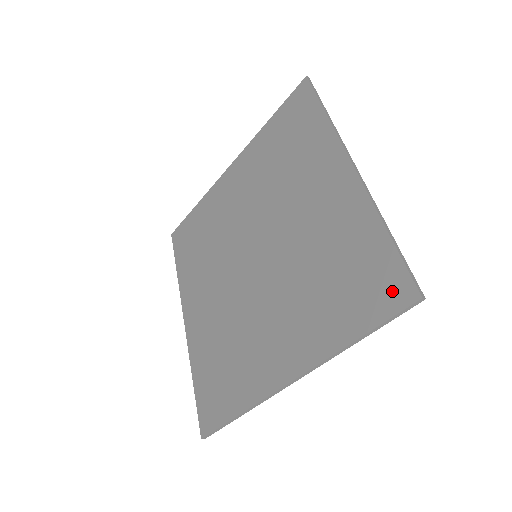
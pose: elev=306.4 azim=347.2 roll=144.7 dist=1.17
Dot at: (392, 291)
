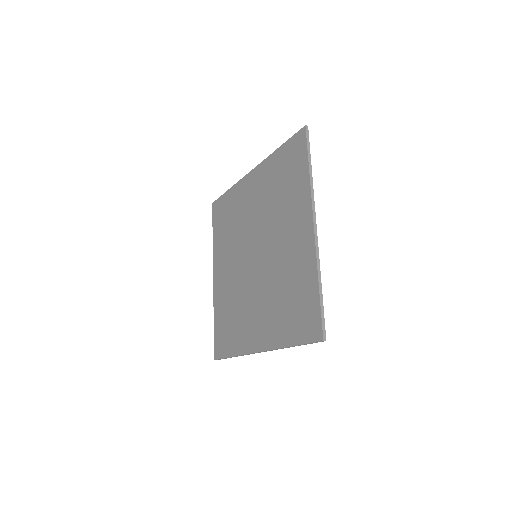
Dot at: (312, 328)
